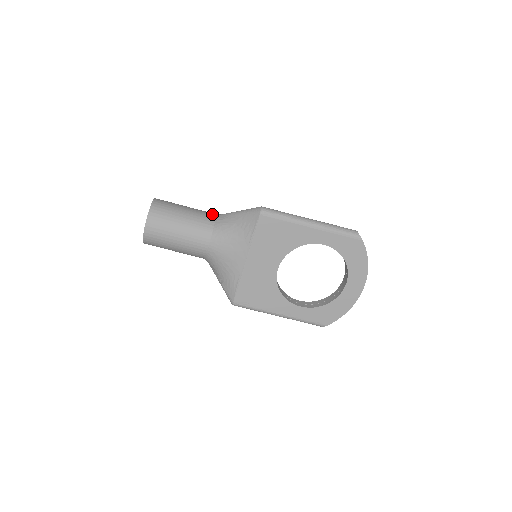
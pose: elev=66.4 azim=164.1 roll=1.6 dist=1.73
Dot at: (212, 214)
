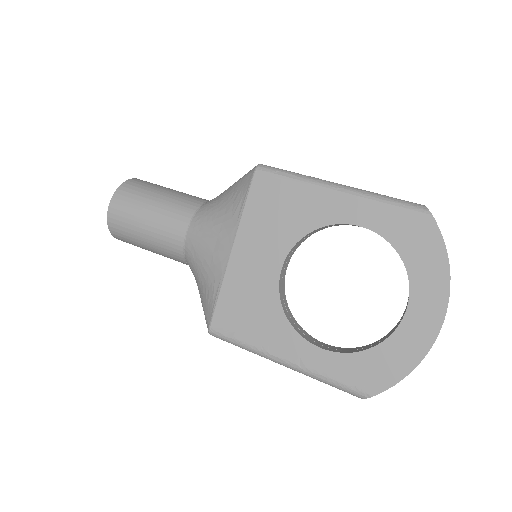
Dot at: (207, 200)
